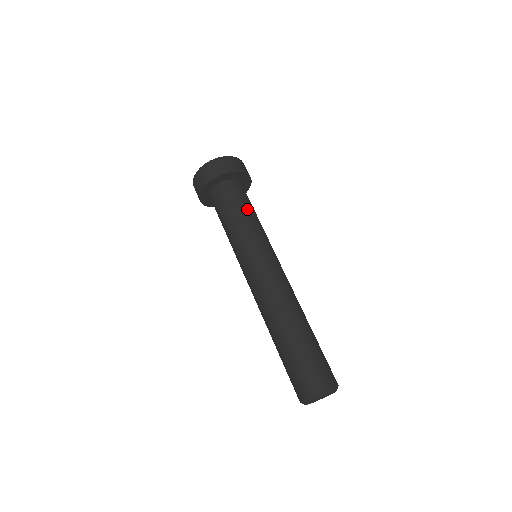
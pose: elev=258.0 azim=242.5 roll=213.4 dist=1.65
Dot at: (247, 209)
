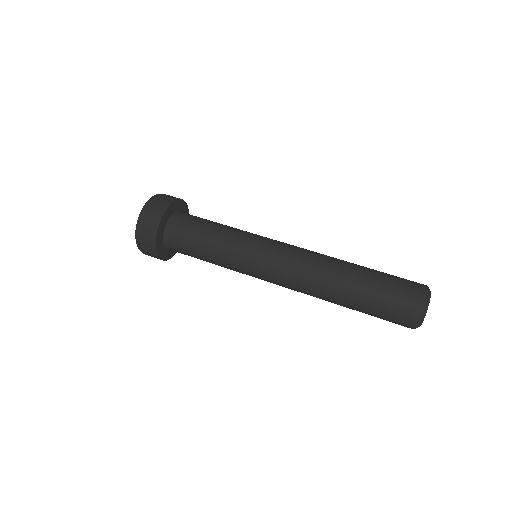
Dot at: (212, 224)
